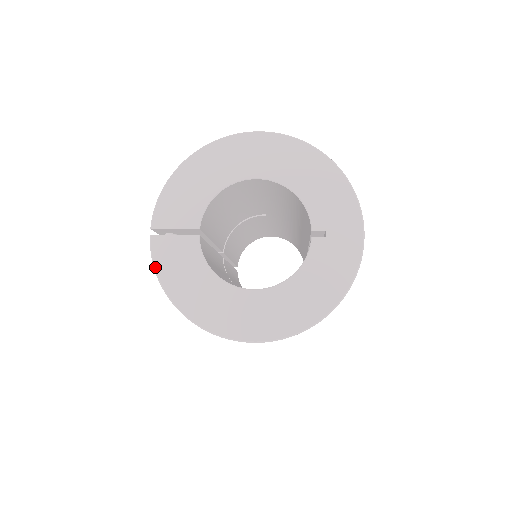
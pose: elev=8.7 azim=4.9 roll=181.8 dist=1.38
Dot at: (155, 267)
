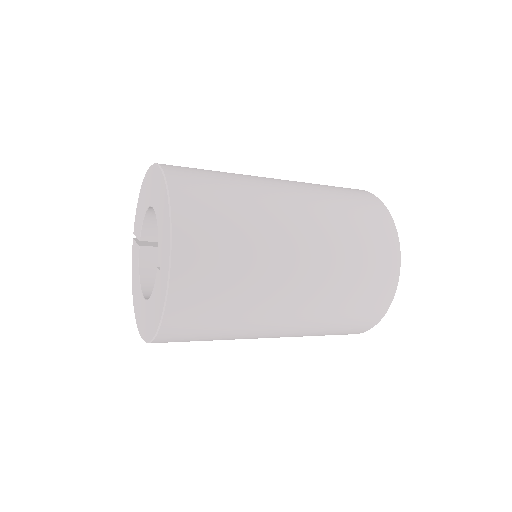
Dot at: (132, 262)
